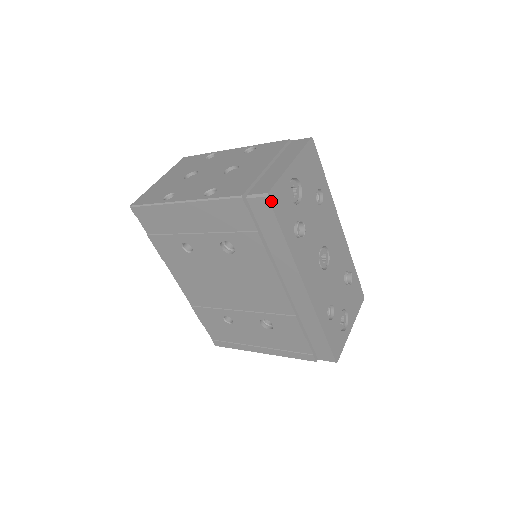
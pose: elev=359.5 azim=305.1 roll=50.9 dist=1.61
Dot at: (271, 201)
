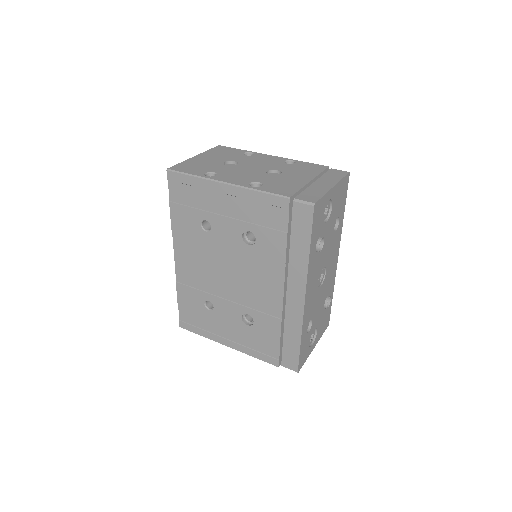
Dot at: (314, 211)
